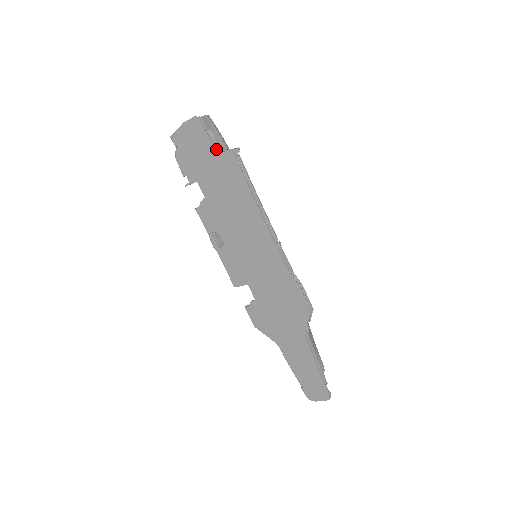
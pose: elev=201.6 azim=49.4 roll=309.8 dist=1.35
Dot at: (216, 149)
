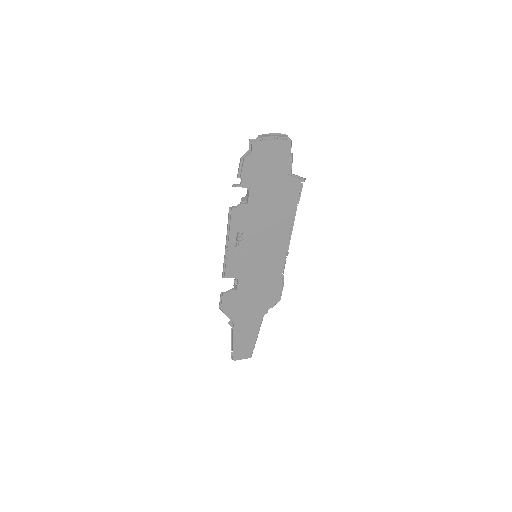
Dot at: (288, 171)
